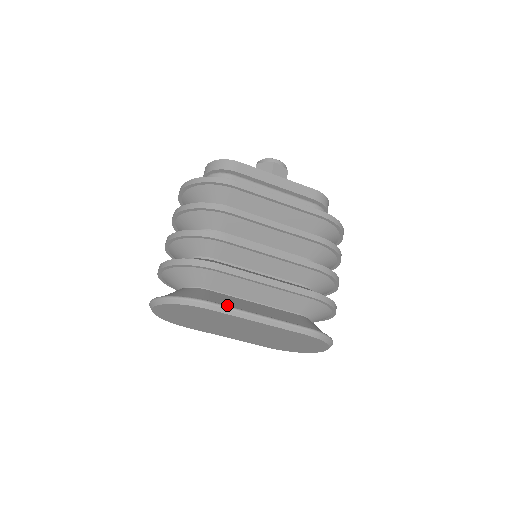
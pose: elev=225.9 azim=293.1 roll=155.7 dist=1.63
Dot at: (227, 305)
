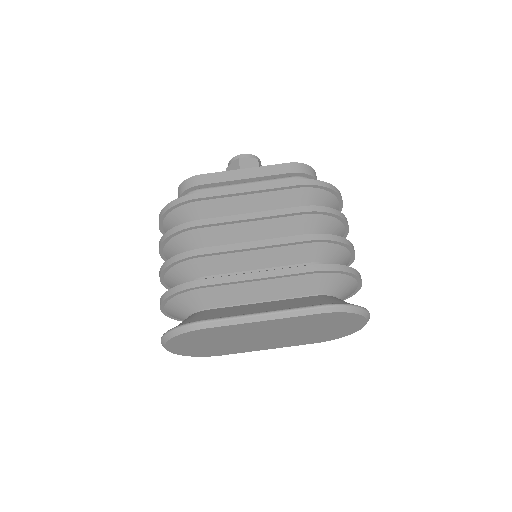
Dot at: (224, 317)
